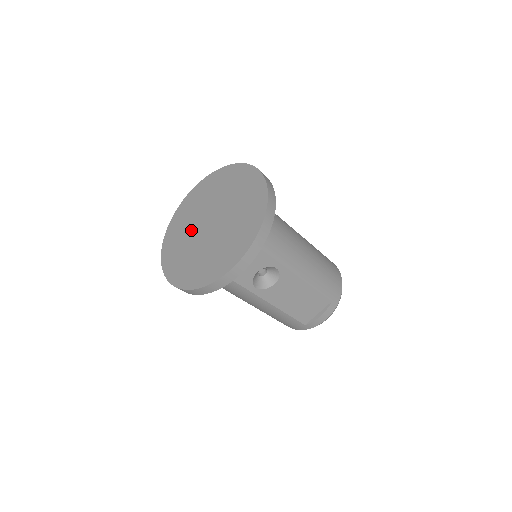
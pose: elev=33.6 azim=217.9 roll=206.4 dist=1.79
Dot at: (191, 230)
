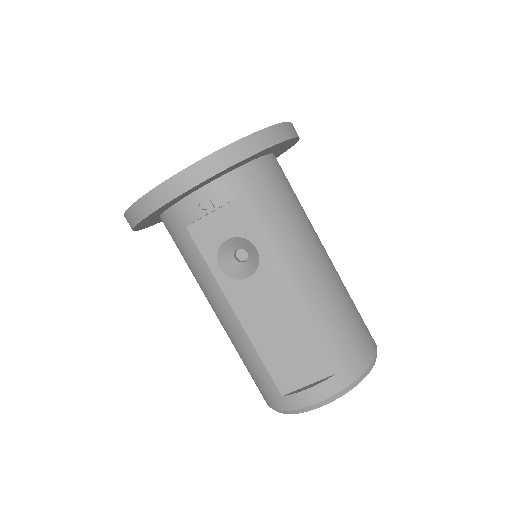
Dot at: occluded
